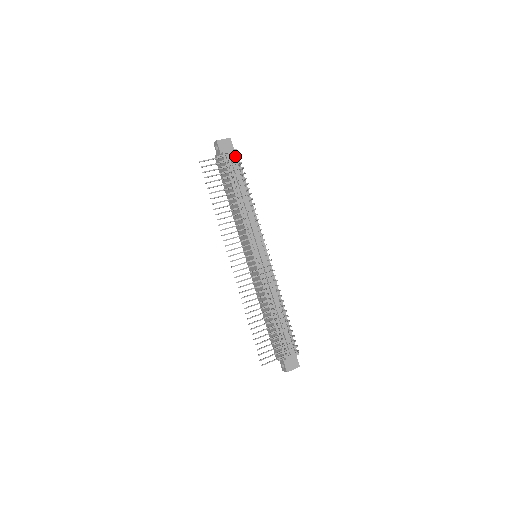
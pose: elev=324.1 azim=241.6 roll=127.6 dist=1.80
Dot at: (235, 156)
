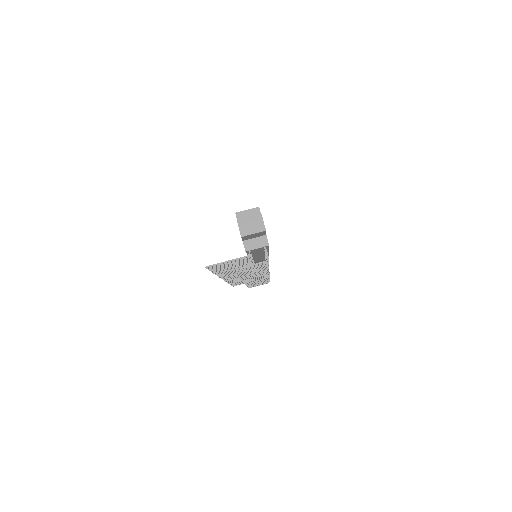
Dot at: occluded
